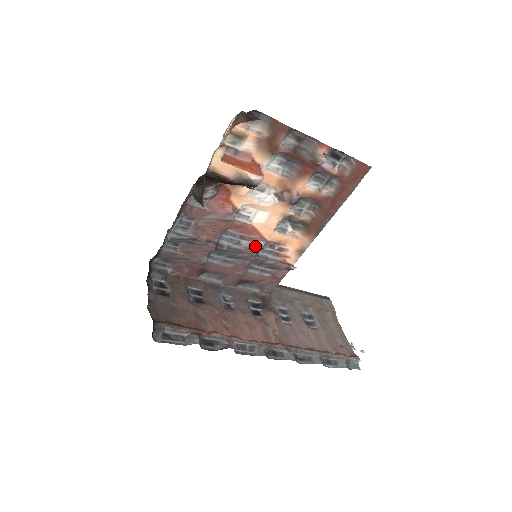
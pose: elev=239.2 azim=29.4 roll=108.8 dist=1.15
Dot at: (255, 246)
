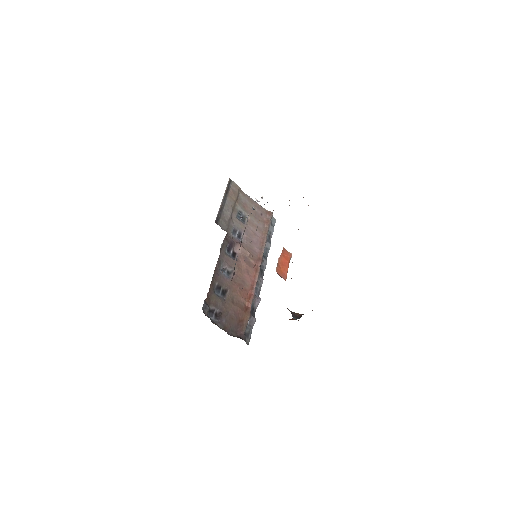
Dot at: occluded
